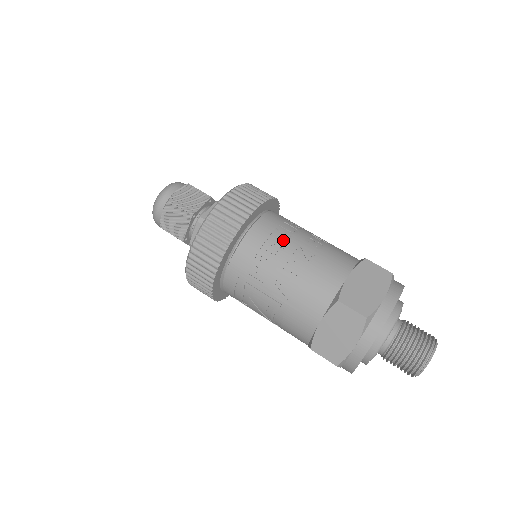
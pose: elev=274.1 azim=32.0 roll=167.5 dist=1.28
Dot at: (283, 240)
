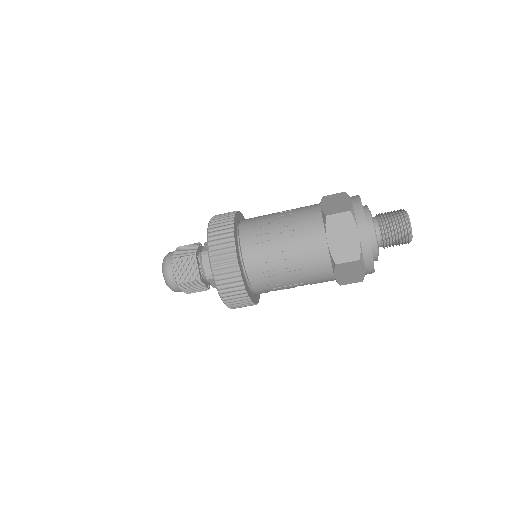
Dot at: (269, 254)
